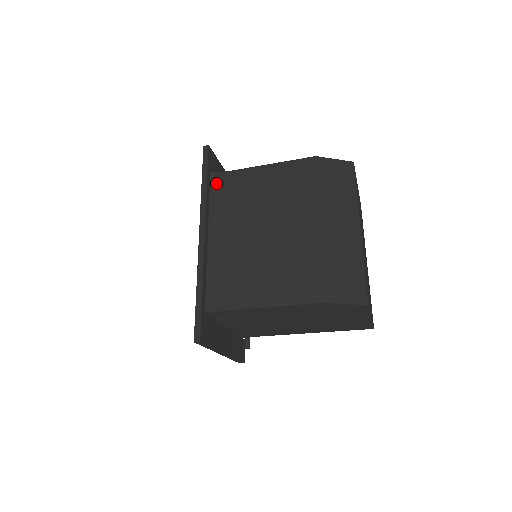
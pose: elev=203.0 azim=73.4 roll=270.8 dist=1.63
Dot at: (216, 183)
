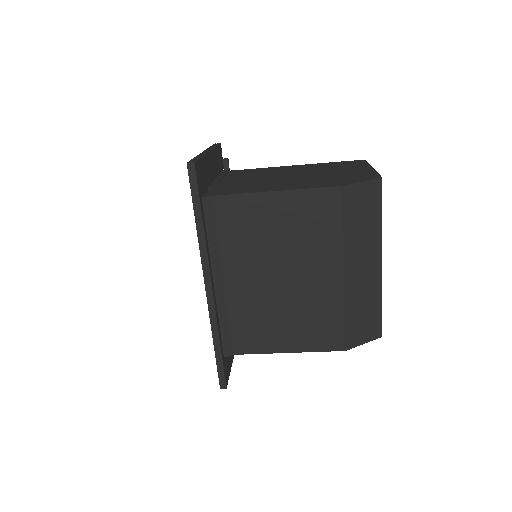
Dot at: (211, 212)
